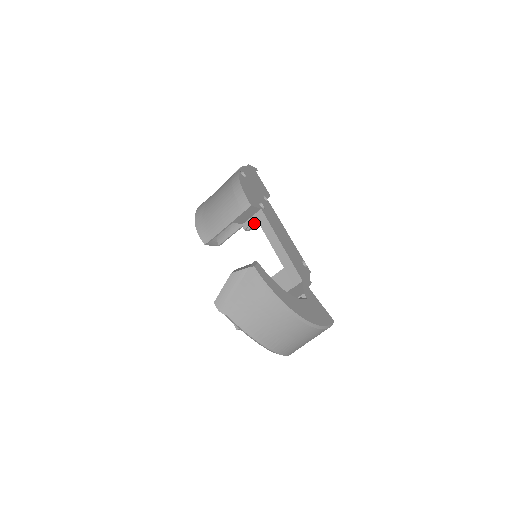
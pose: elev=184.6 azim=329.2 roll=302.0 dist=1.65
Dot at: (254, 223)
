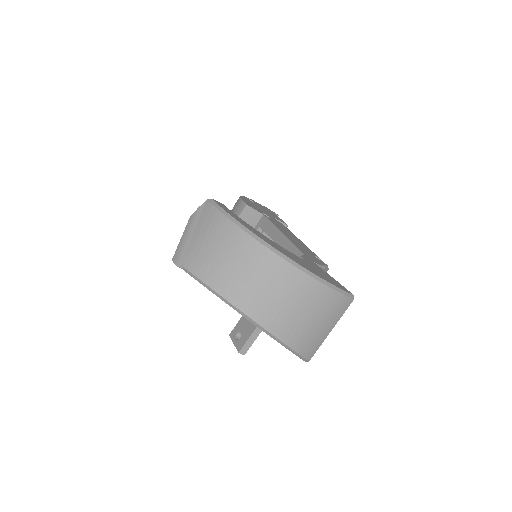
Dot at: occluded
